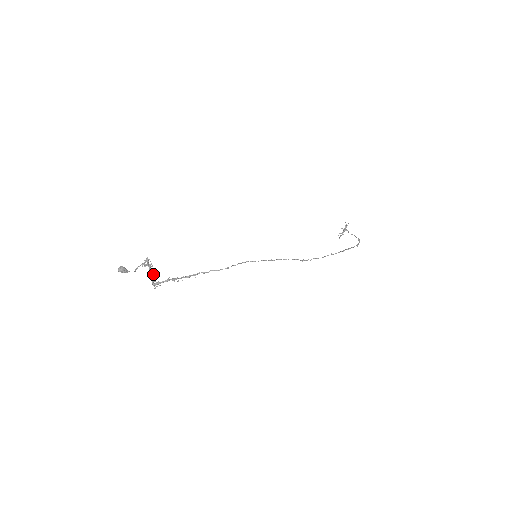
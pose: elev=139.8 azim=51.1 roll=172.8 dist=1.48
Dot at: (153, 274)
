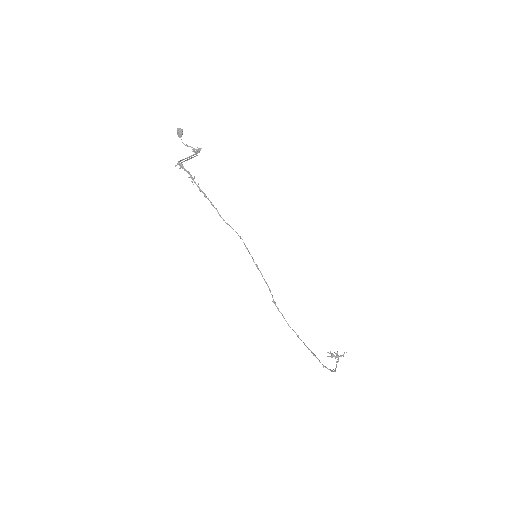
Dot at: (189, 159)
